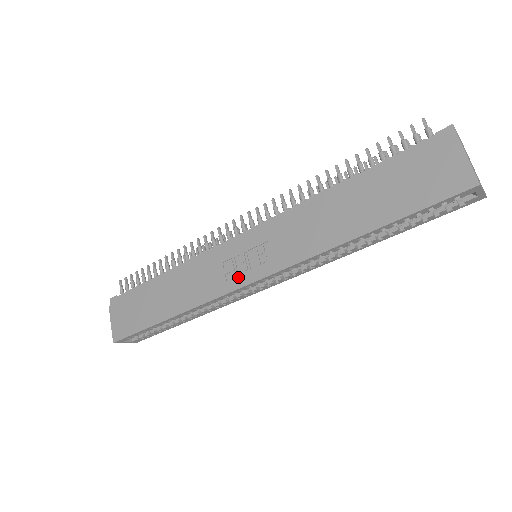
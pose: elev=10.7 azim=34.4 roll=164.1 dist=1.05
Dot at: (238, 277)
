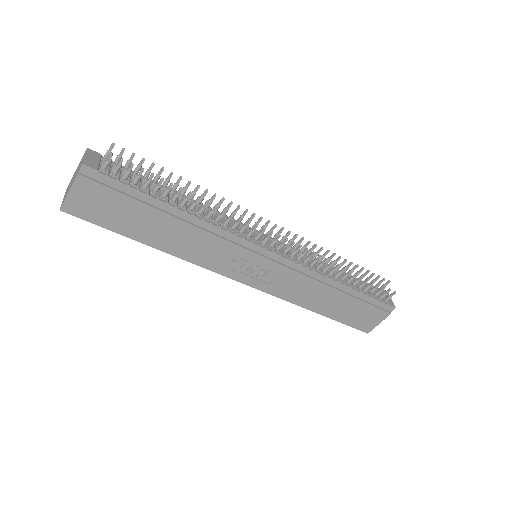
Dot at: (238, 273)
